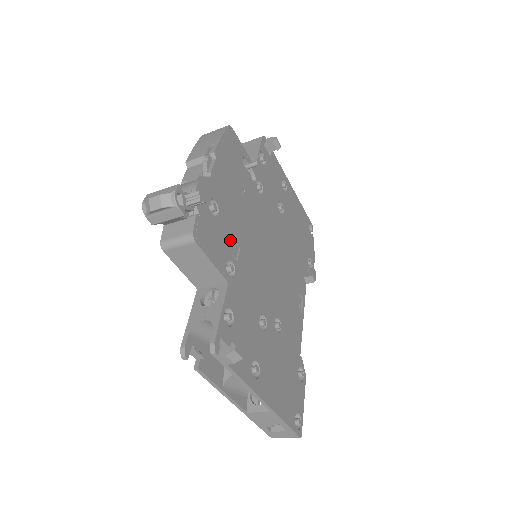
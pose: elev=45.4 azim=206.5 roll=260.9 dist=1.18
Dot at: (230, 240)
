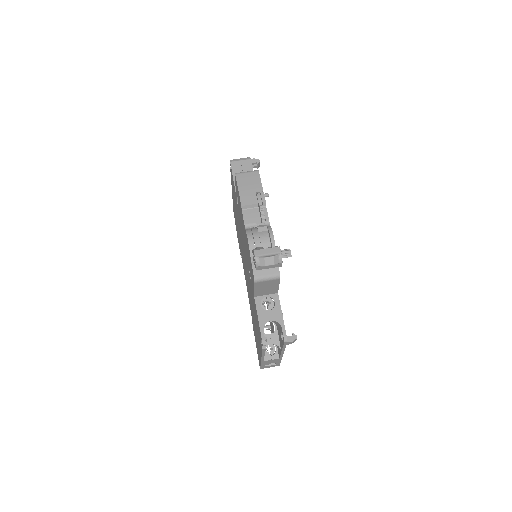
Dot at: occluded
